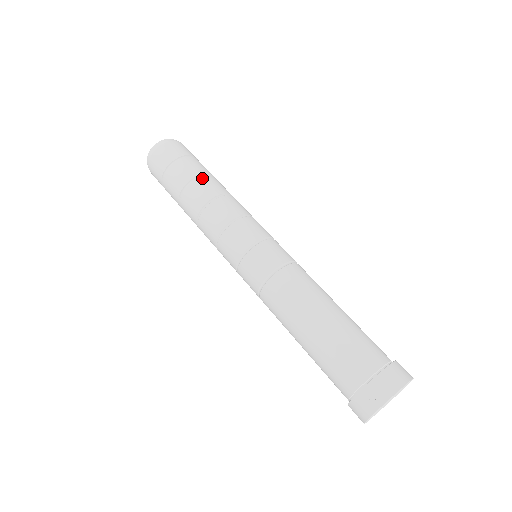
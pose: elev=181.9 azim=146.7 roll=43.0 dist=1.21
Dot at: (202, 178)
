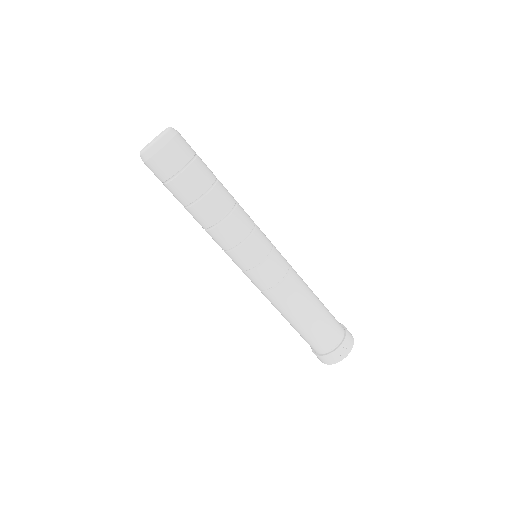
Dot at: (219, 183)
